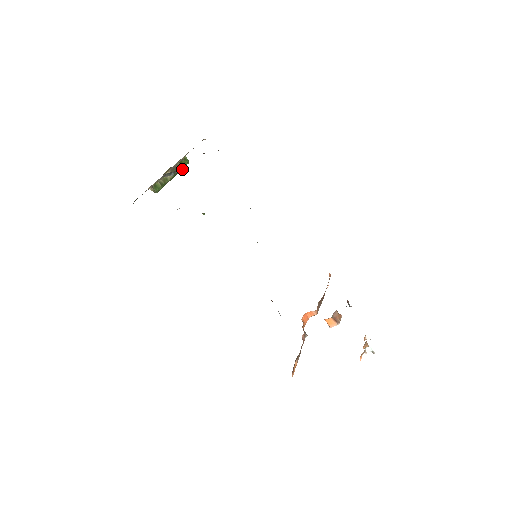
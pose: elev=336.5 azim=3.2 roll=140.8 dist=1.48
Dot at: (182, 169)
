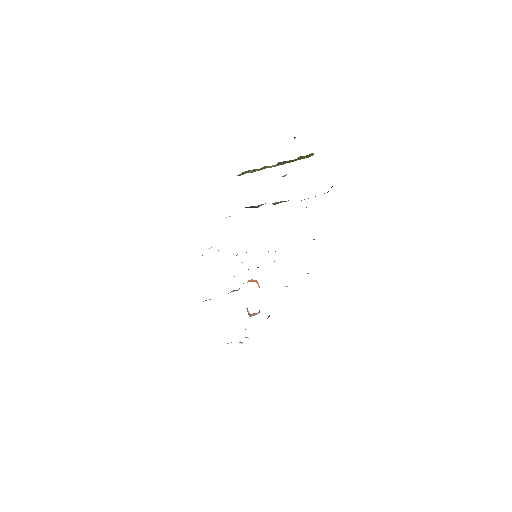
Dot at: (296, 160)
